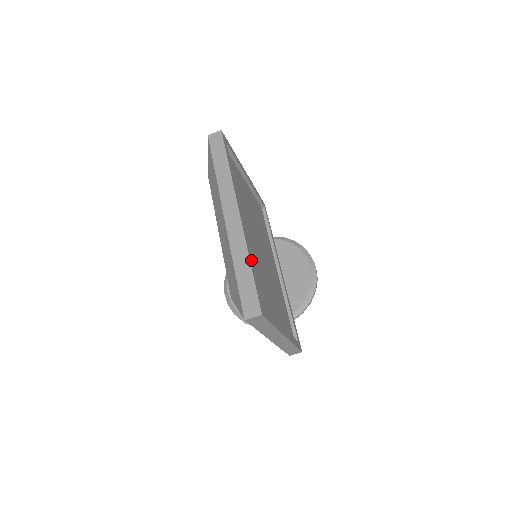
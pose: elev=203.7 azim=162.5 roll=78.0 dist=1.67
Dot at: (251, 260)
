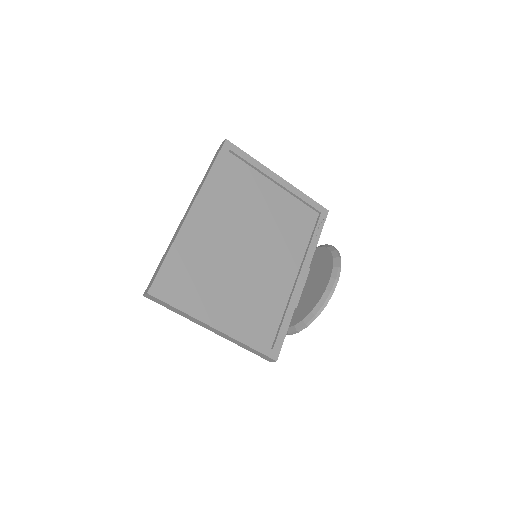
Dot at: (175, 249)
